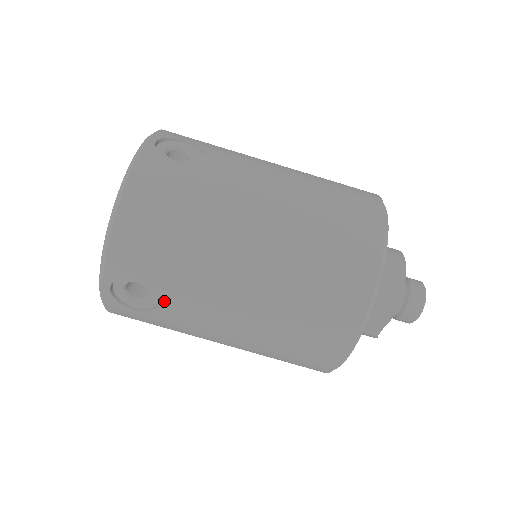
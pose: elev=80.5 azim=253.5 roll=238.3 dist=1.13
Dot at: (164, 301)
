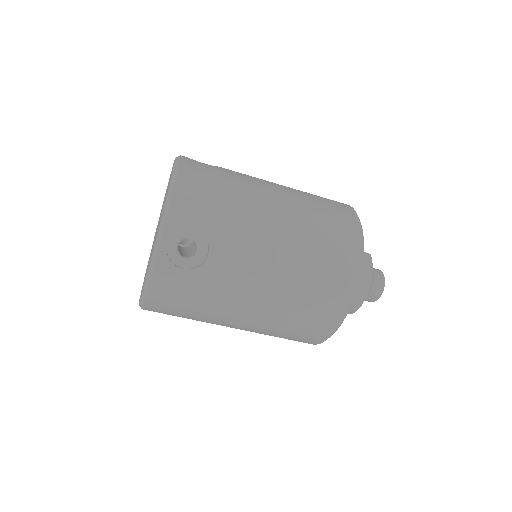
Dot at: occluded
